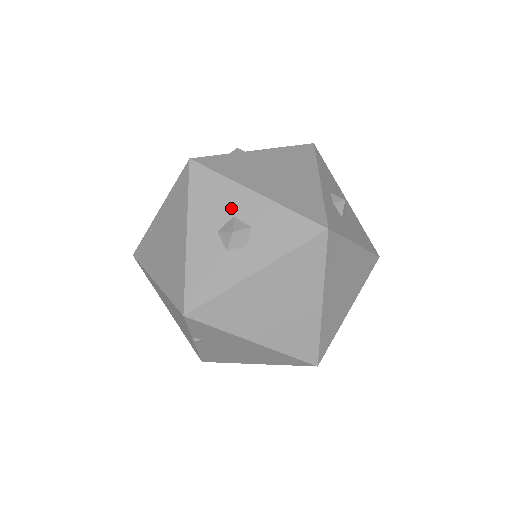
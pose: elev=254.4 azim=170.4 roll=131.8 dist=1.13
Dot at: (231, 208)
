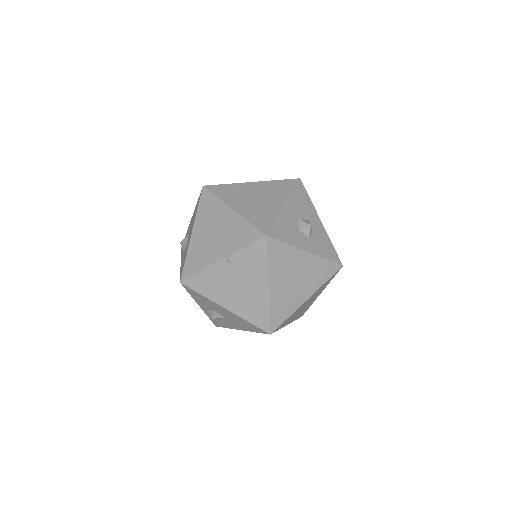
Dot at: (309, 216)
